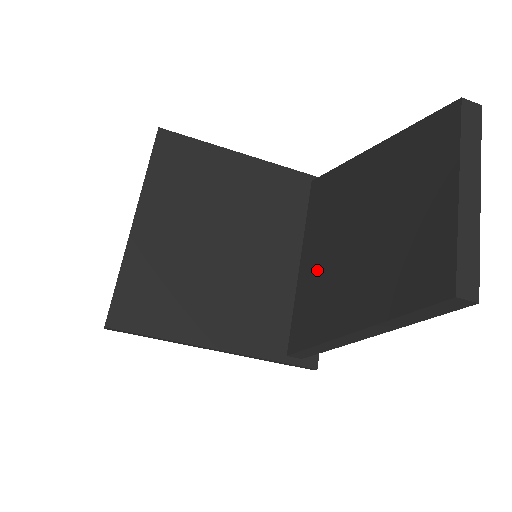
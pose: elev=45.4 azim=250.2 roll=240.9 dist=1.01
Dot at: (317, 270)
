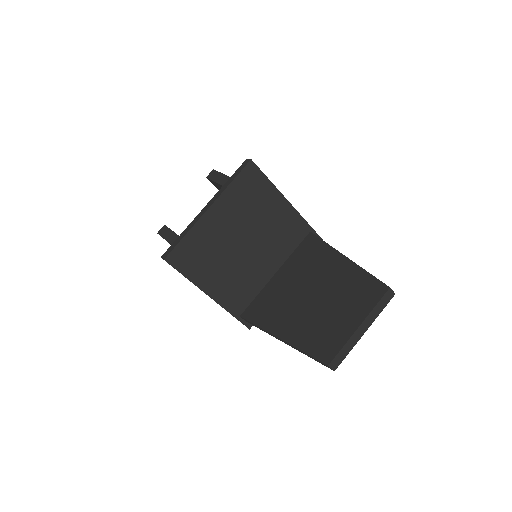
Dot at: (282, 289)
